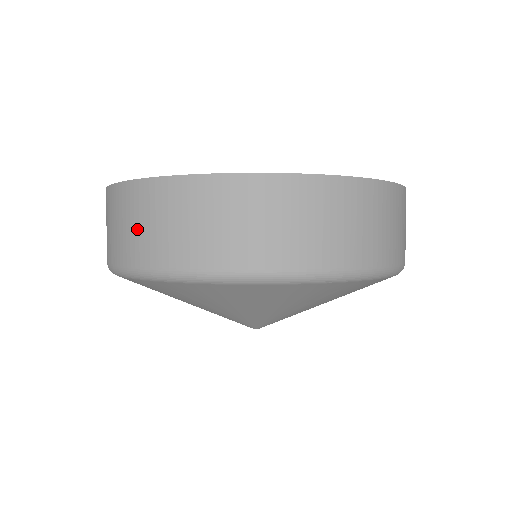
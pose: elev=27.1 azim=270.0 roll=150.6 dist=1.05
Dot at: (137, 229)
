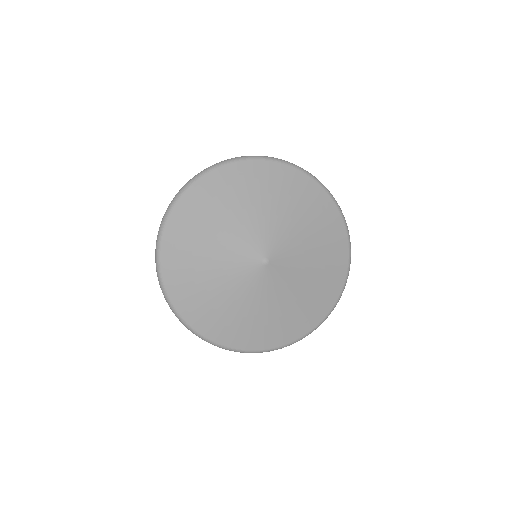
Dot at: occluded
